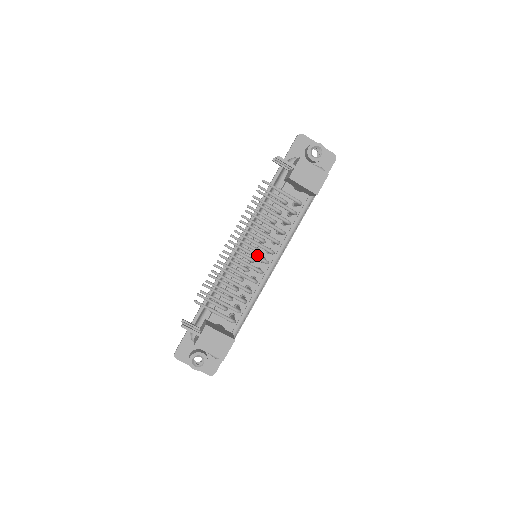
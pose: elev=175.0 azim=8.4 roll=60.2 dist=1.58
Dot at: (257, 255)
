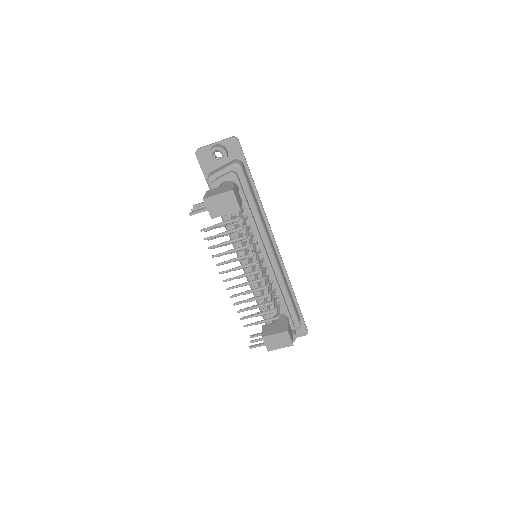
Dot at: (248, 274)
